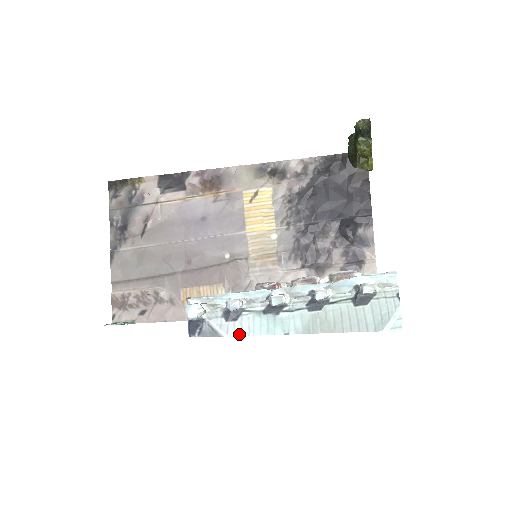
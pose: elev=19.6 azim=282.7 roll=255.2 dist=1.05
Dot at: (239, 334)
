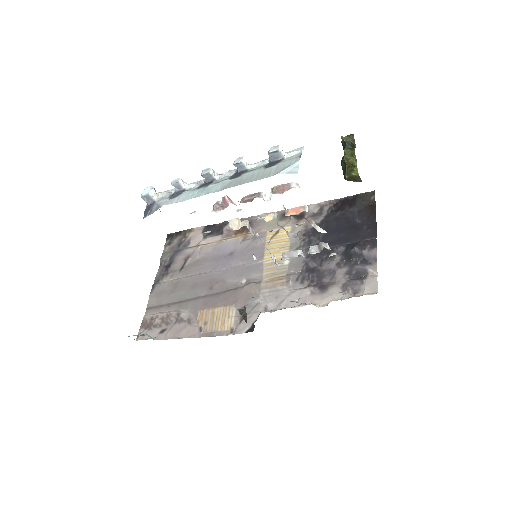
Dot at: (174, 202)
